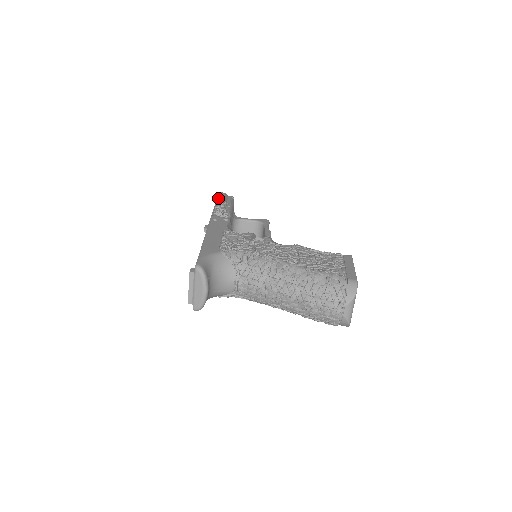
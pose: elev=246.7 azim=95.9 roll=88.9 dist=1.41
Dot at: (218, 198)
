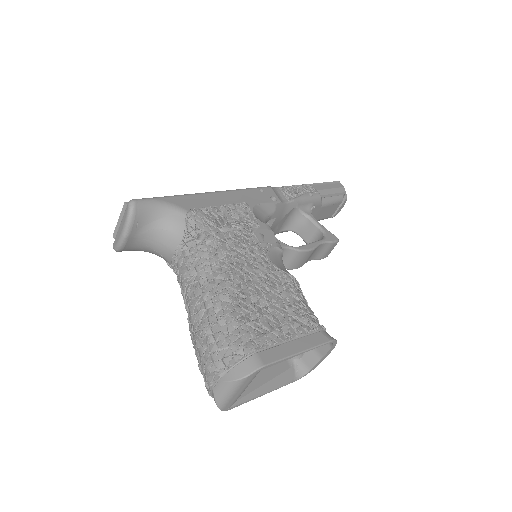
Dot at: (323, 183)
